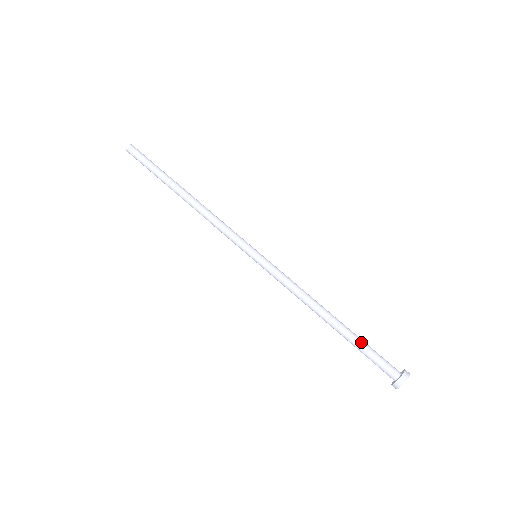
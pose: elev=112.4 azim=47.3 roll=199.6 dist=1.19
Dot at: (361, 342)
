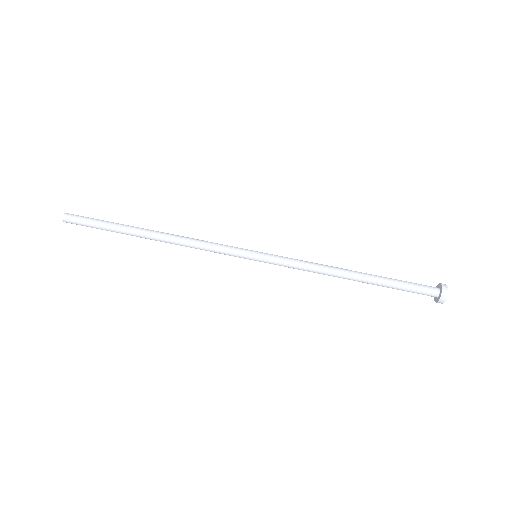
Dot at: (392, 285)
